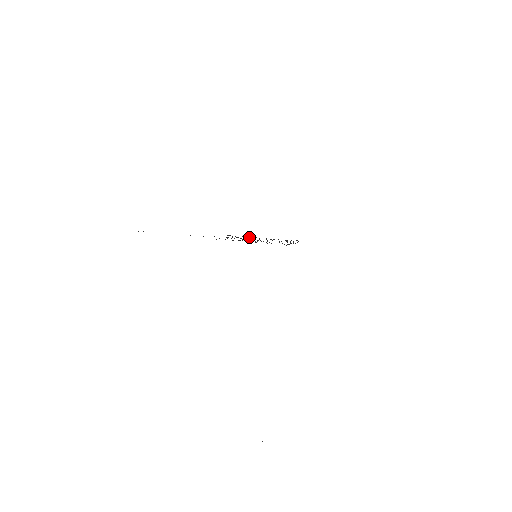
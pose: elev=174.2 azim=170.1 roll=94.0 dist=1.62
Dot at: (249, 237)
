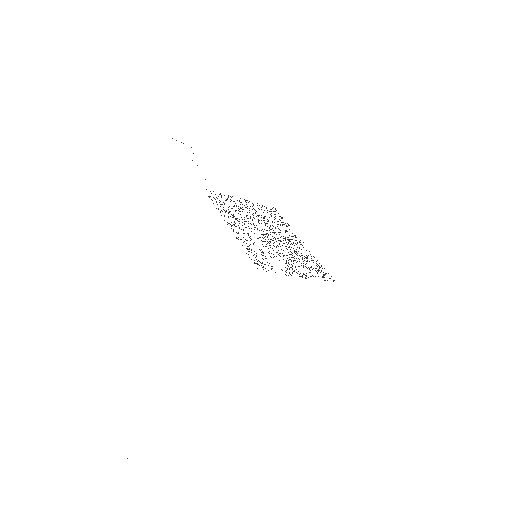
Dot at: occluded
